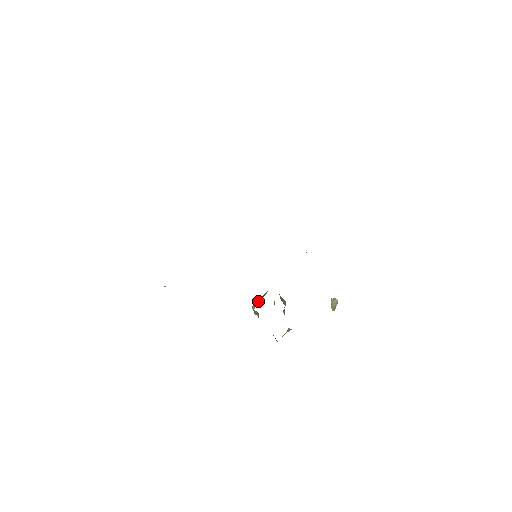
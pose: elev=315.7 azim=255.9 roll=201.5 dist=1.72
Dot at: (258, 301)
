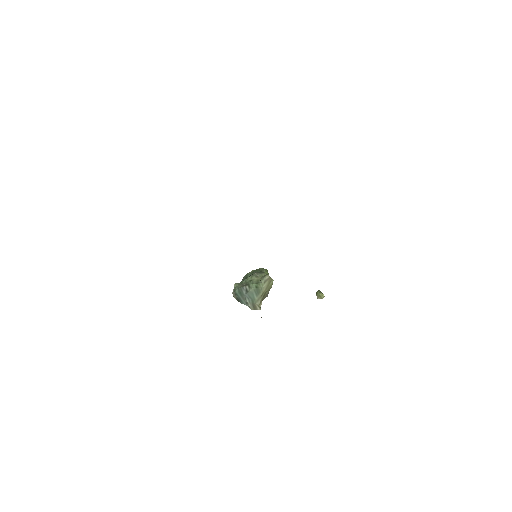
Dot at: (238, 301)
